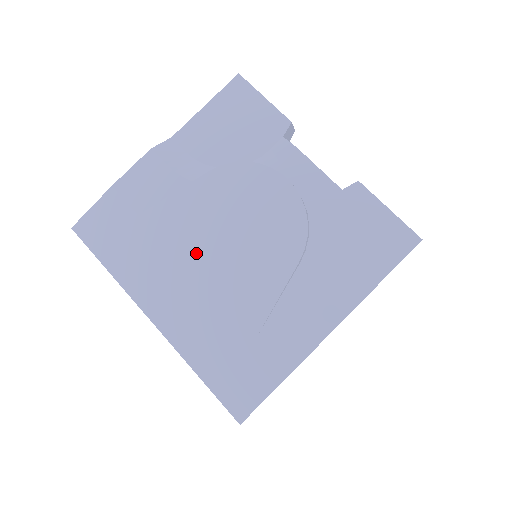
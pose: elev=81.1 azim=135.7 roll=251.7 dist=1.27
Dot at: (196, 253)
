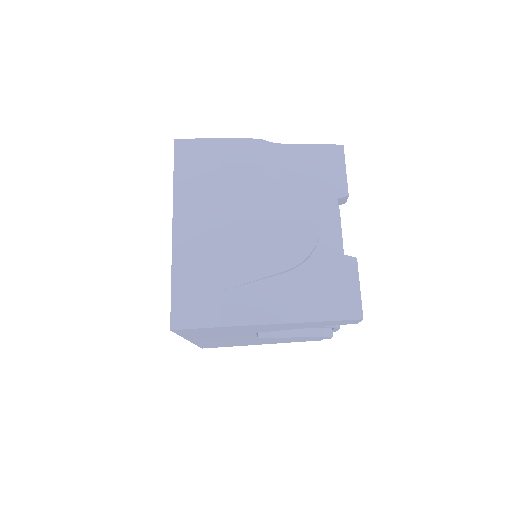
Dot at: (233, 215)
